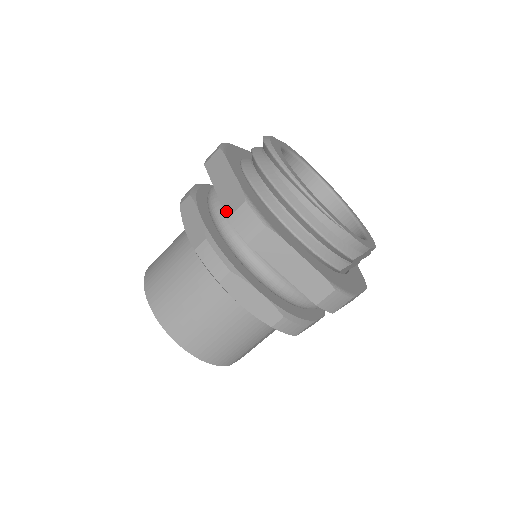
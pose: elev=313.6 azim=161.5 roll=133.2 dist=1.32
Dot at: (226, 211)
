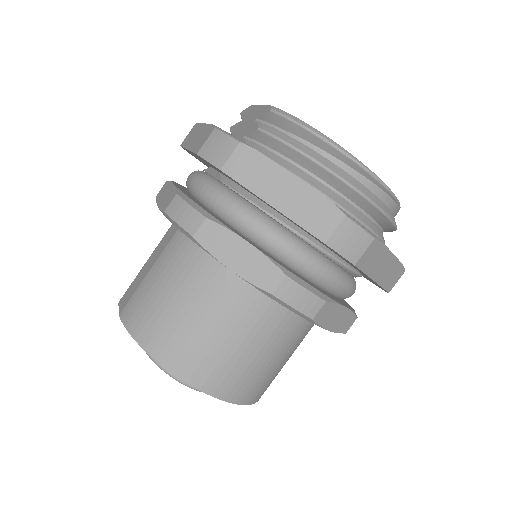
Dot at: (316, 234)
